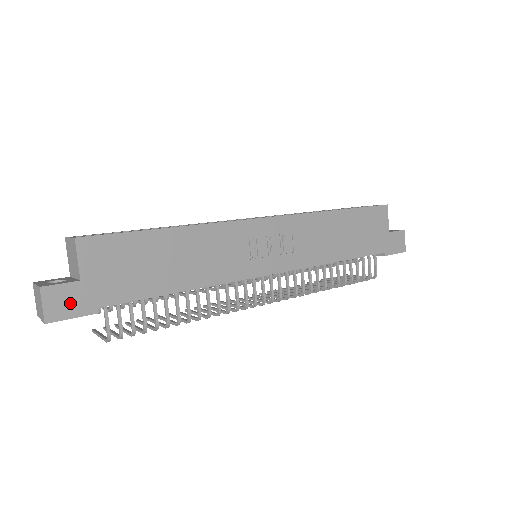
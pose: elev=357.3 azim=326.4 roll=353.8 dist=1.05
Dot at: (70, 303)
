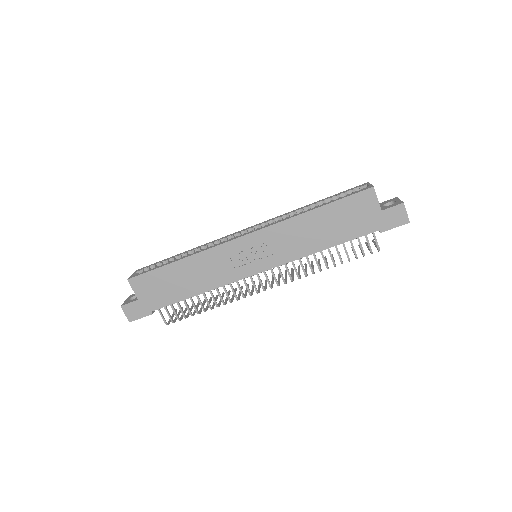
Dot at: (137, 311)
